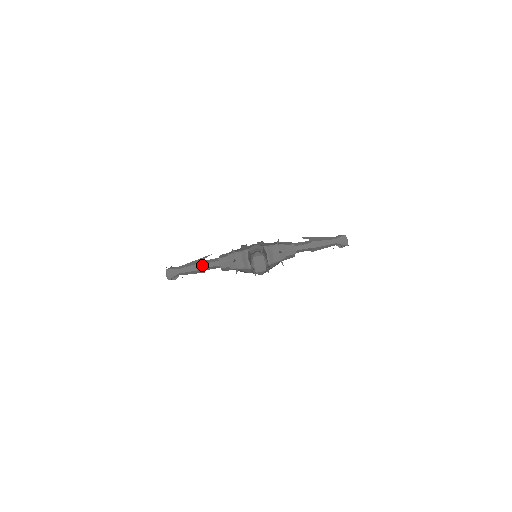
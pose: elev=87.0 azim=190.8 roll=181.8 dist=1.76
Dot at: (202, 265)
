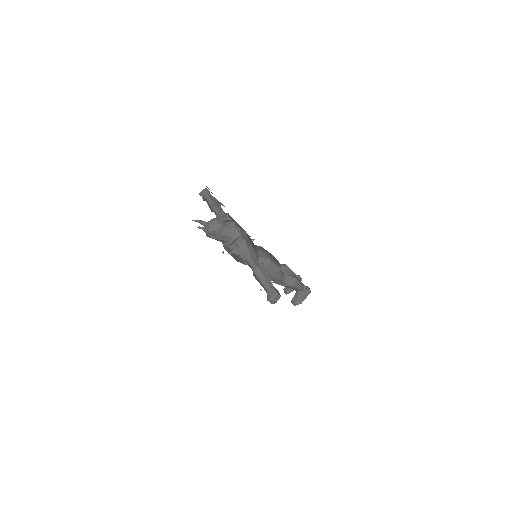
Dot at: (214, 204)
